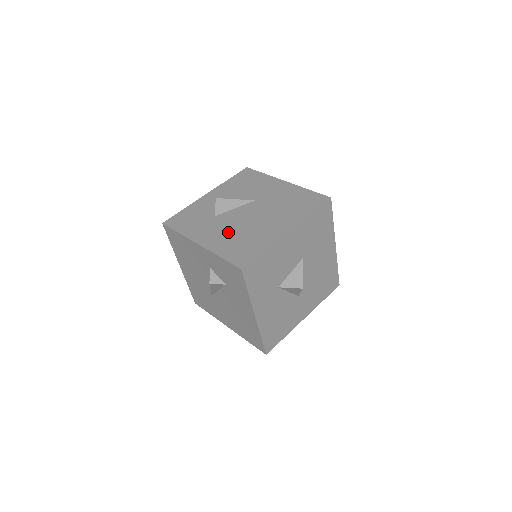
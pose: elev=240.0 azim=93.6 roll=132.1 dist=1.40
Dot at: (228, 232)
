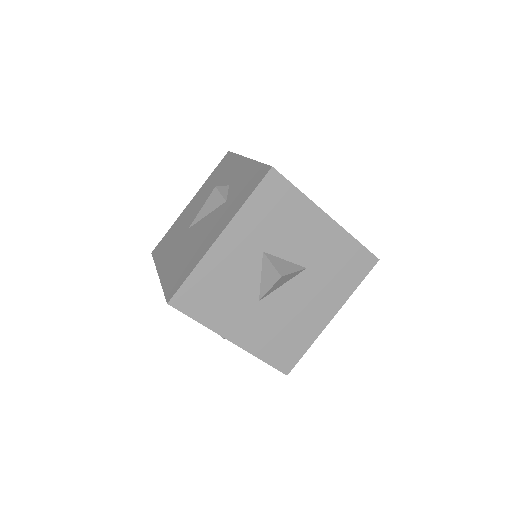
Dot at: occluded
